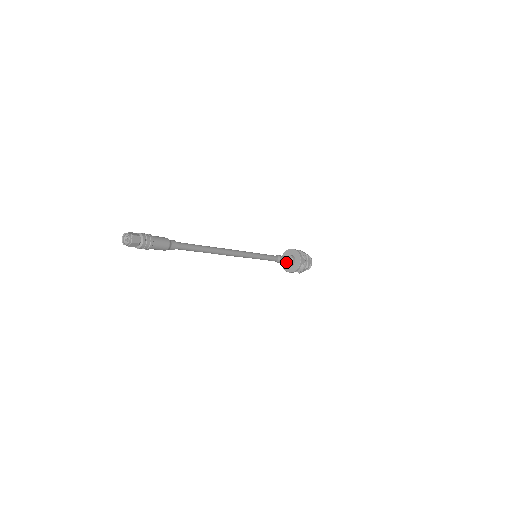
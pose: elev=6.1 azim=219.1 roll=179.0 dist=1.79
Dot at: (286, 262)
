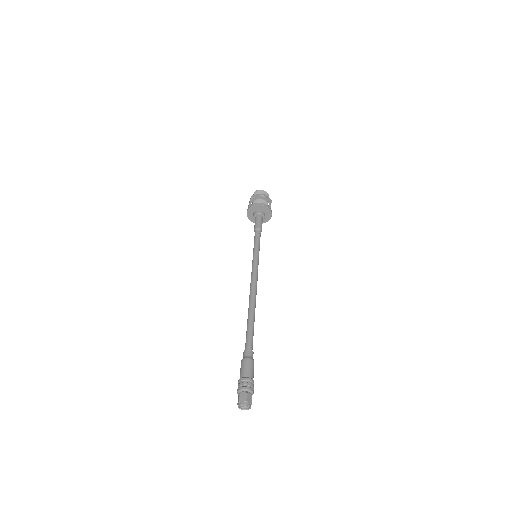
Dot at: occluded
